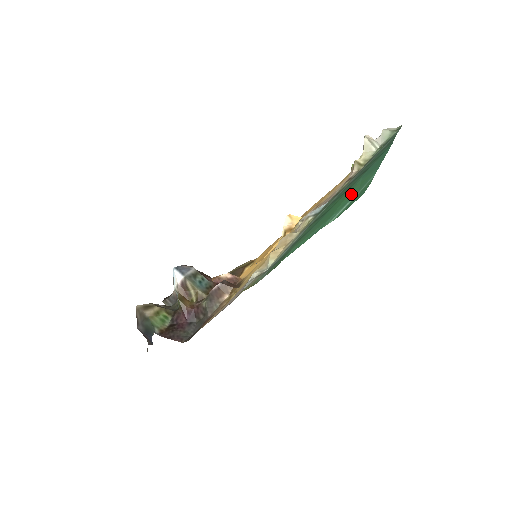
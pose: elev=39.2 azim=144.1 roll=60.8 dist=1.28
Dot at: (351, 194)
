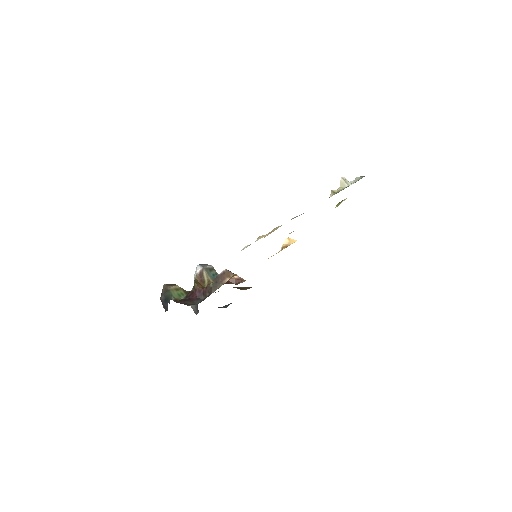
Dot at: occluded
